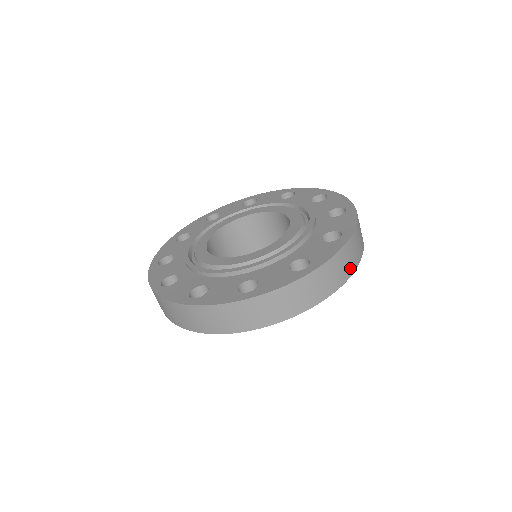
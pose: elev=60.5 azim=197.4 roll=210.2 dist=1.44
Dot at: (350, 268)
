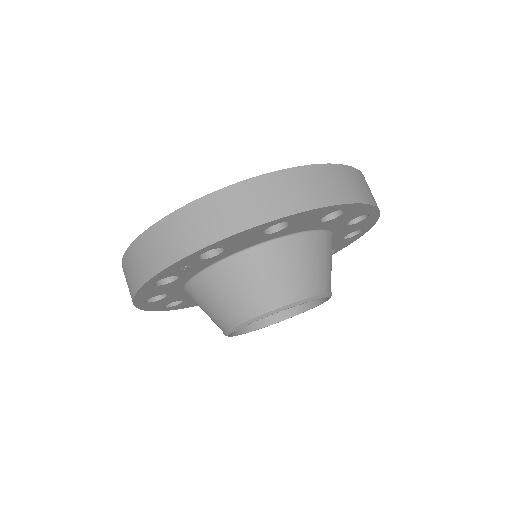
Dot at: (256, 214)
